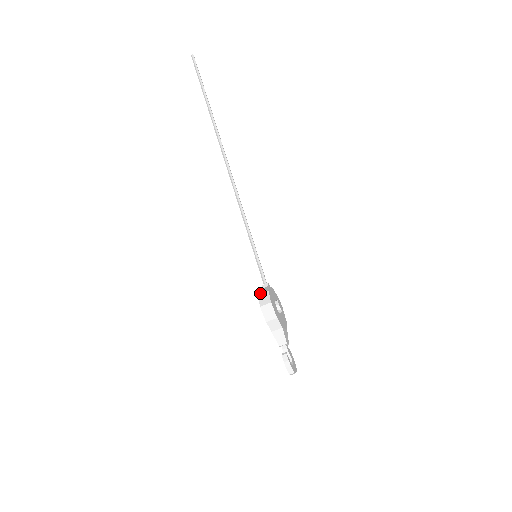
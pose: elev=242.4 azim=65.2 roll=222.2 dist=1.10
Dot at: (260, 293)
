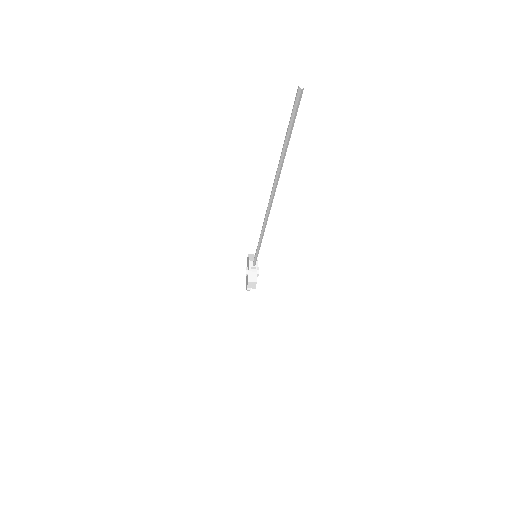
Dot at: (250, 281)
